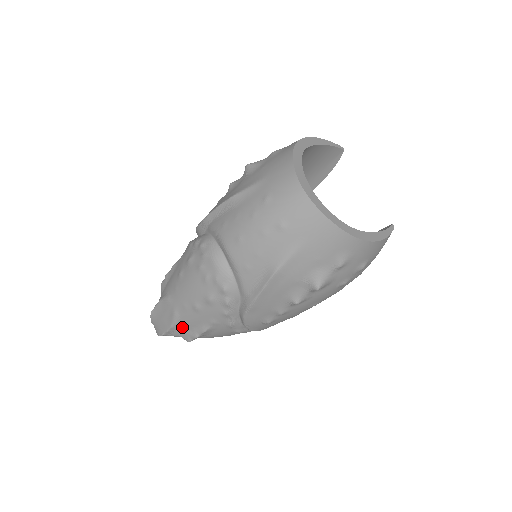
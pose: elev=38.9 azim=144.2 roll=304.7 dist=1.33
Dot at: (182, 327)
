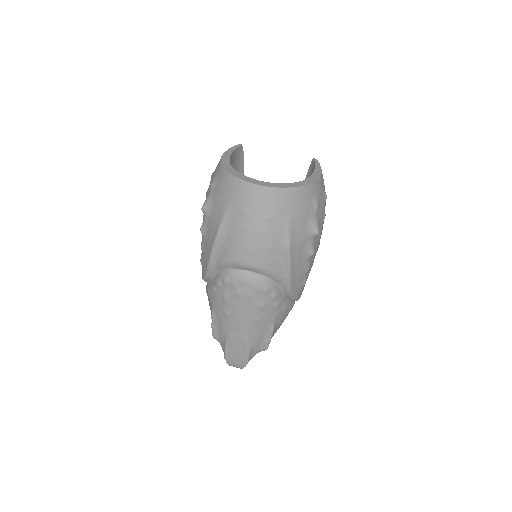
Dot at: (256, 344)
